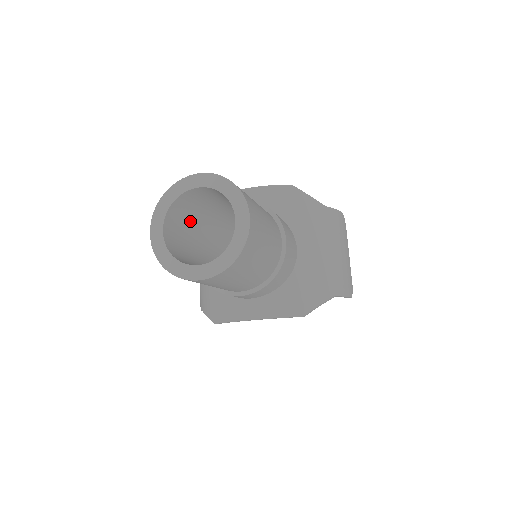
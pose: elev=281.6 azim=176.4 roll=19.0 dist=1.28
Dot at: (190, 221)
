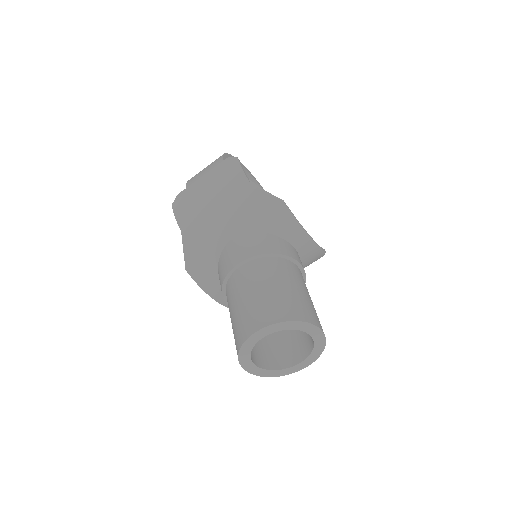
Dot at: occluded
